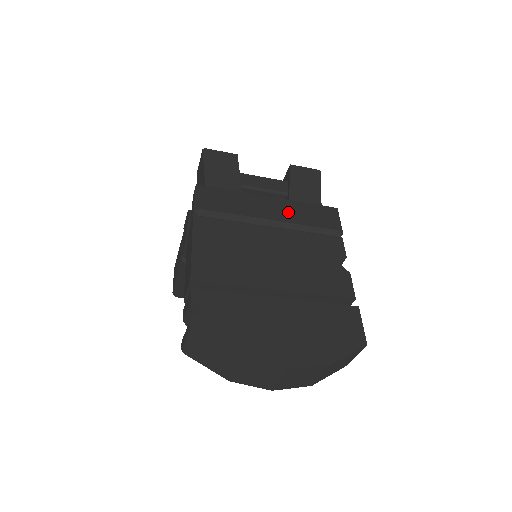
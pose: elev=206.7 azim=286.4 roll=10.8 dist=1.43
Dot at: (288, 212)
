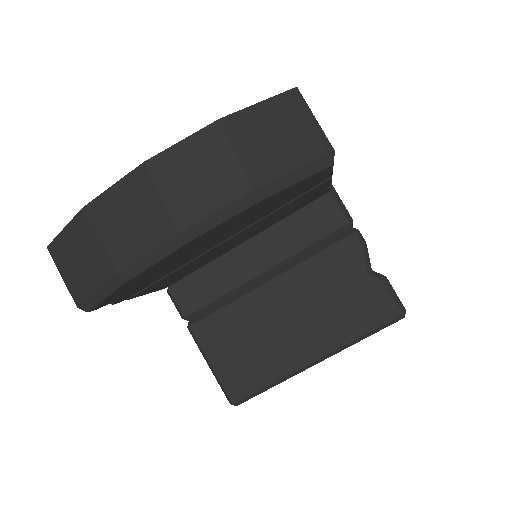
Dot at: occluded
